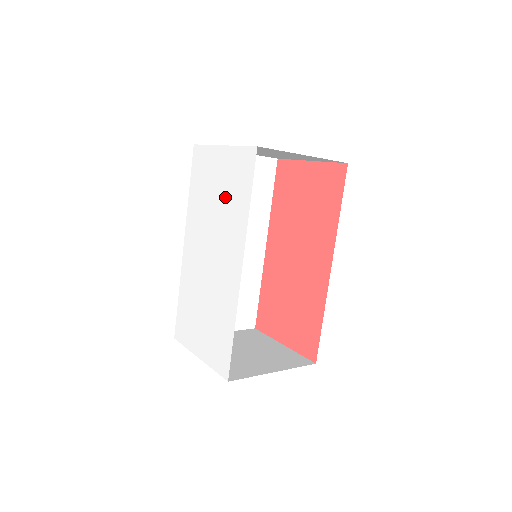
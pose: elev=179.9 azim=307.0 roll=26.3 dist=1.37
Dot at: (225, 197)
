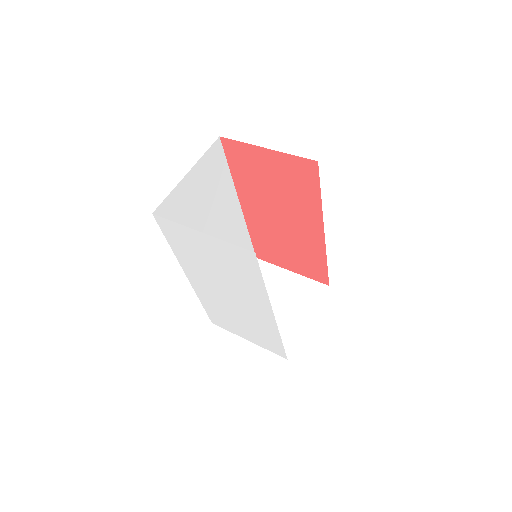
Dot at: (227, 269)
